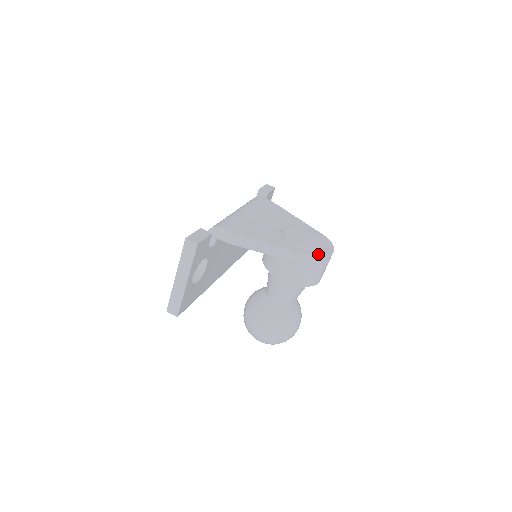
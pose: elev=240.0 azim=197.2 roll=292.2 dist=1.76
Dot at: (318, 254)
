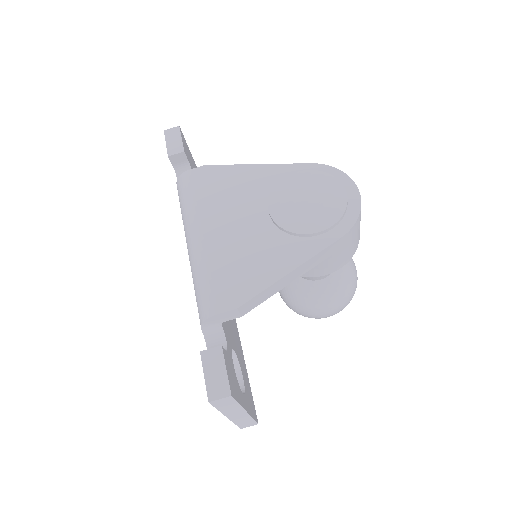
Dot at: (351, 219)
